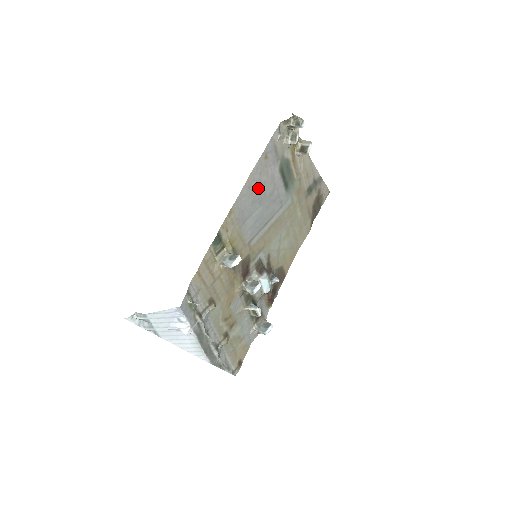
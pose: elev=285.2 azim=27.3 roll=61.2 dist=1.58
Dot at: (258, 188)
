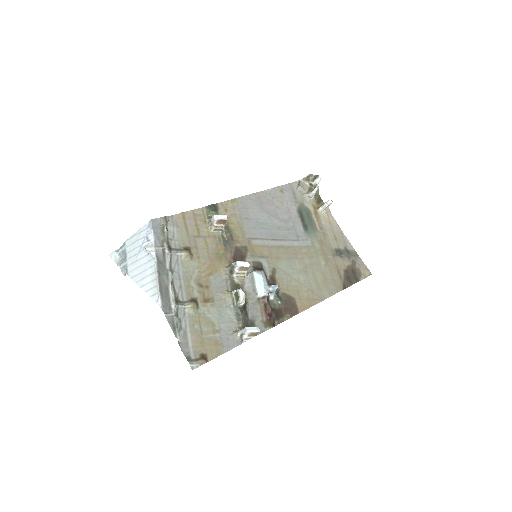
Dot at: (269, 206)
